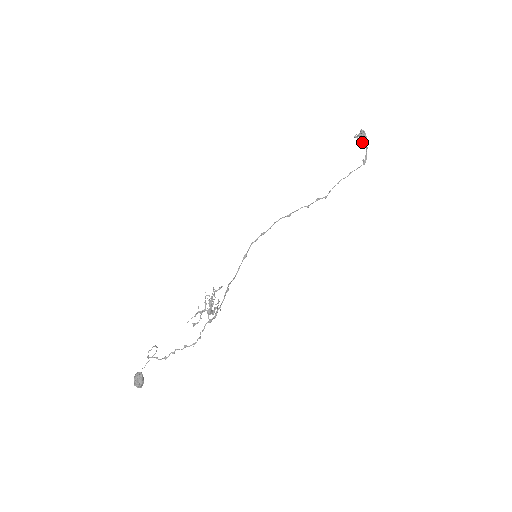
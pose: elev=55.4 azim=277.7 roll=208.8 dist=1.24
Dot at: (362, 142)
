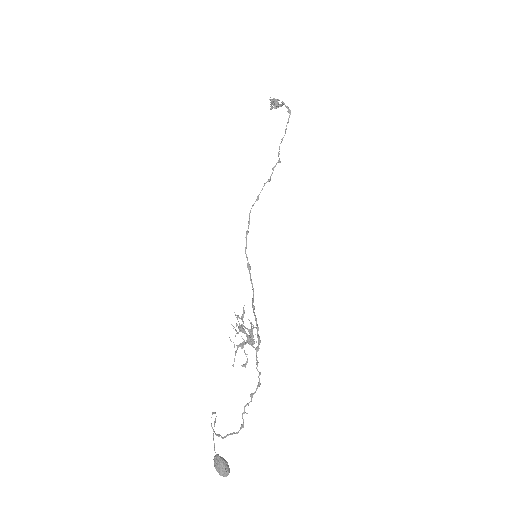
Dot at: (277, 105)
